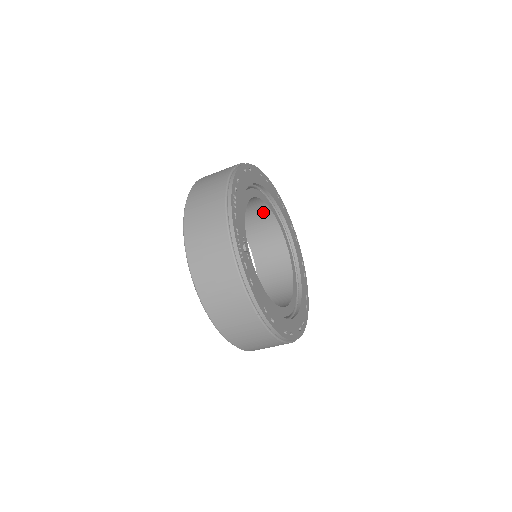
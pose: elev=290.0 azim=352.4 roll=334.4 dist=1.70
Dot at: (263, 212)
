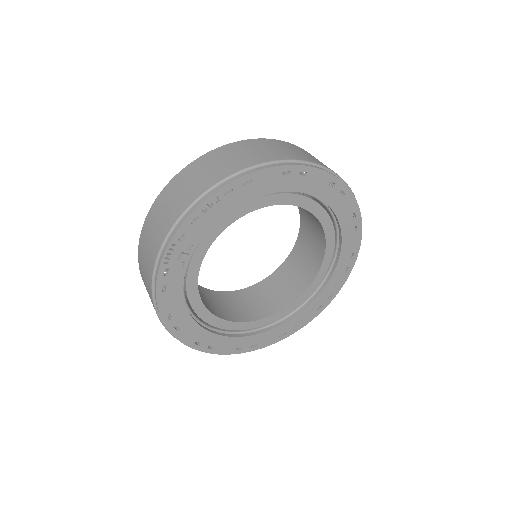
Dot at: (316, 219)
